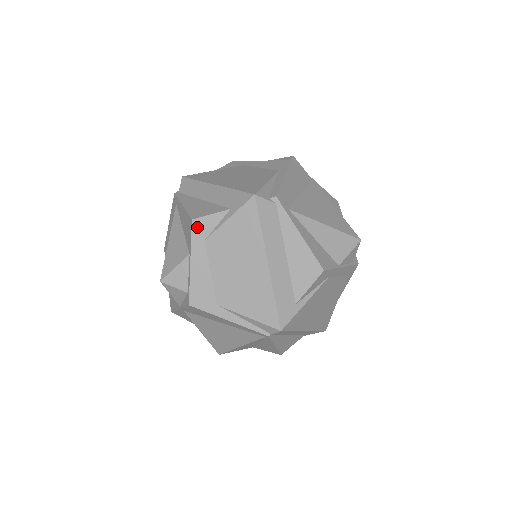
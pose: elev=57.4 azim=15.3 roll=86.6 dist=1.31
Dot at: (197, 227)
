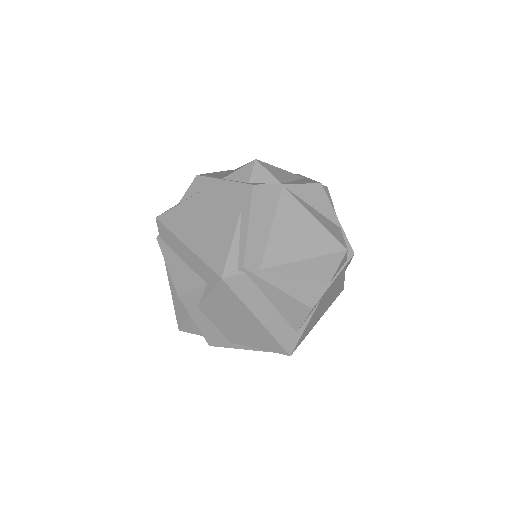
Dot at: (186, 301)
